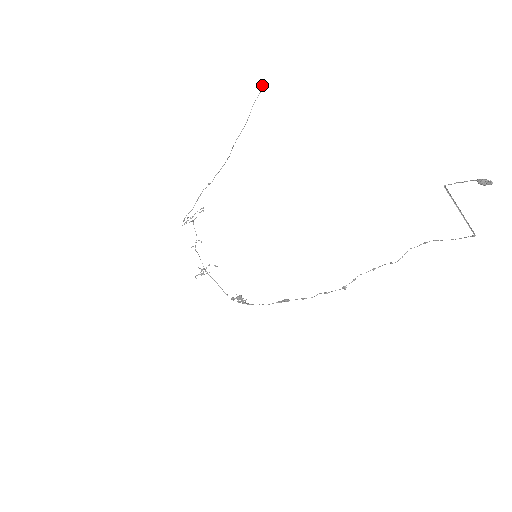
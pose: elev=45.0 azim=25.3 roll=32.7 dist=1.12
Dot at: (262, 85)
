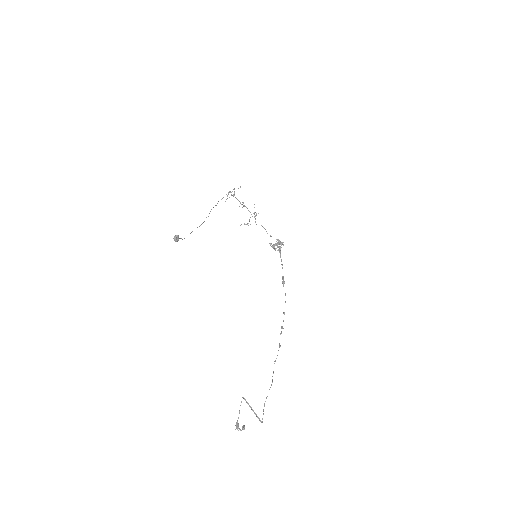
Dot at: occluded
